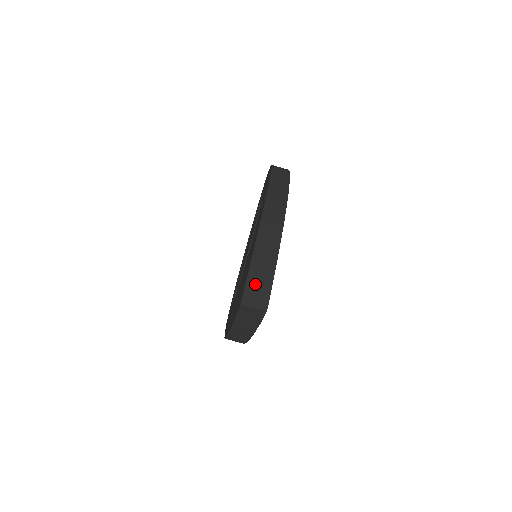
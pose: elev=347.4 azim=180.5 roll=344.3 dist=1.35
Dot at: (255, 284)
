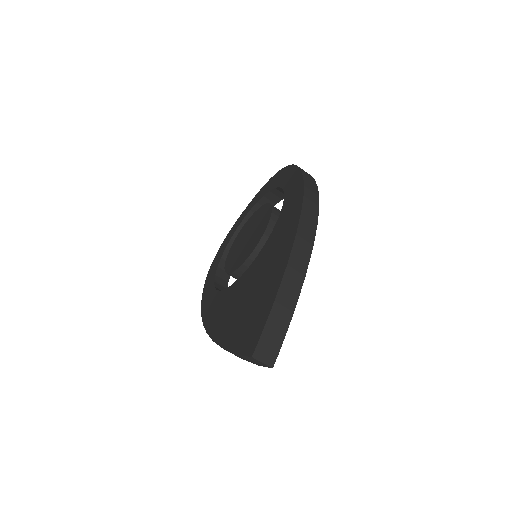
Dot at: (269, 338)
